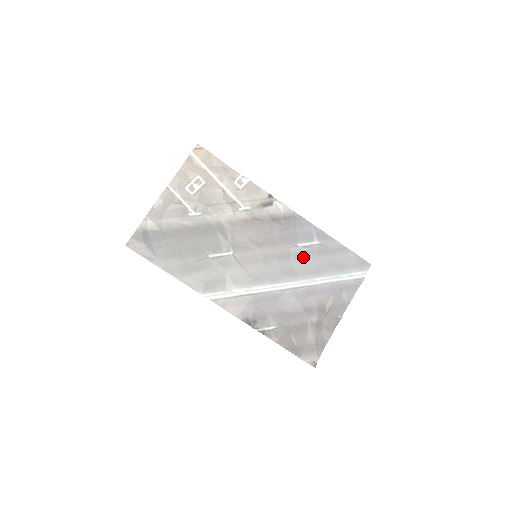
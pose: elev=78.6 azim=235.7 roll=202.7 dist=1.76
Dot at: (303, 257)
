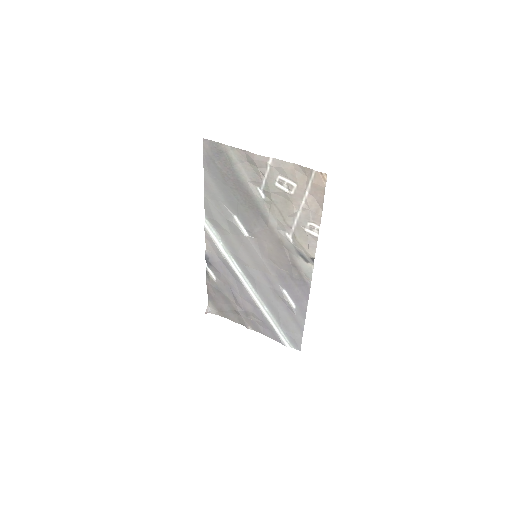
Dot at: (276, 295)
